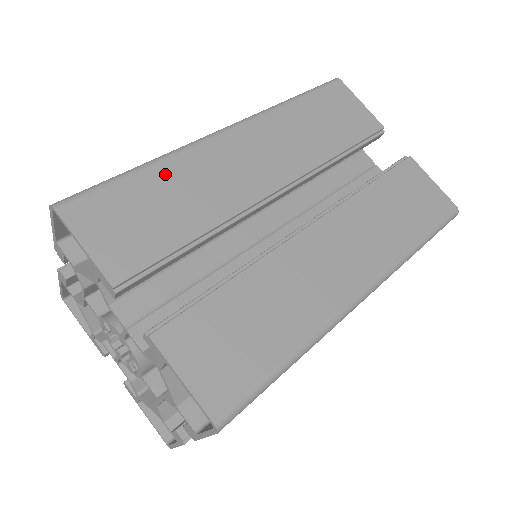
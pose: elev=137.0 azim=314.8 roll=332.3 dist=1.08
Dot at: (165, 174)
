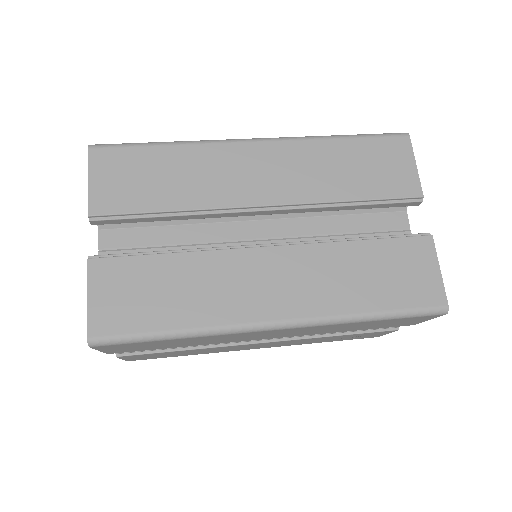
Dot at: (179, 155)
